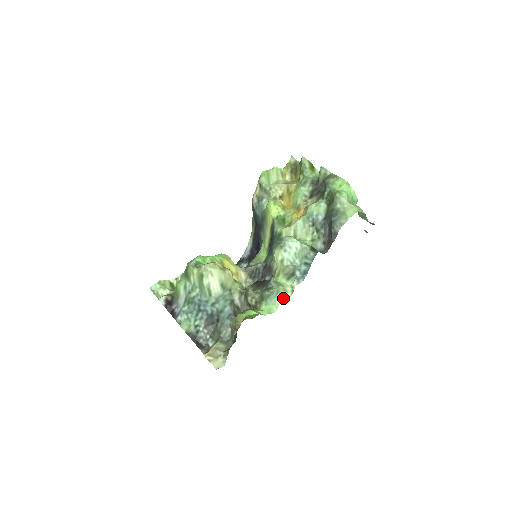
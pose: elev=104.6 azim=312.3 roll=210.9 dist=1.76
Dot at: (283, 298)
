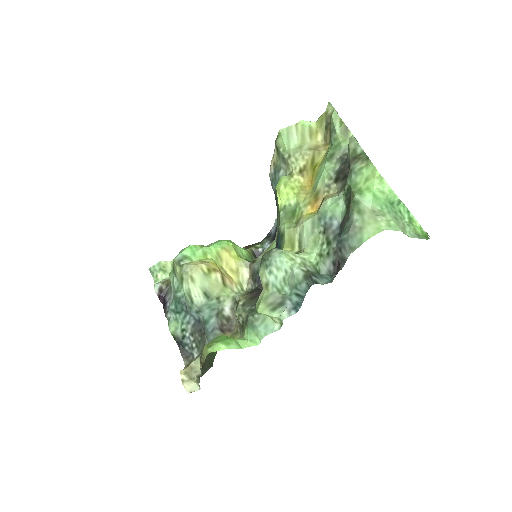
Dot at: (269, 330)
